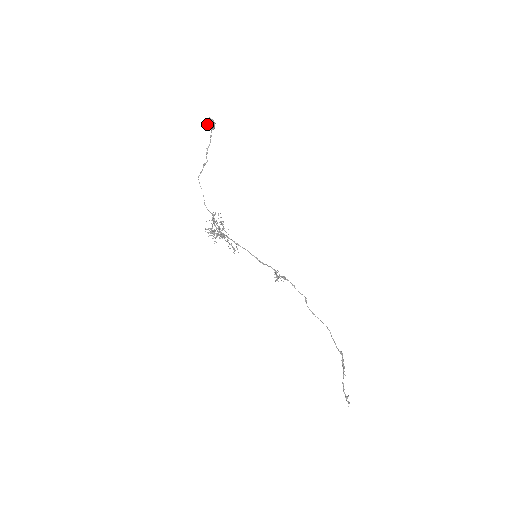
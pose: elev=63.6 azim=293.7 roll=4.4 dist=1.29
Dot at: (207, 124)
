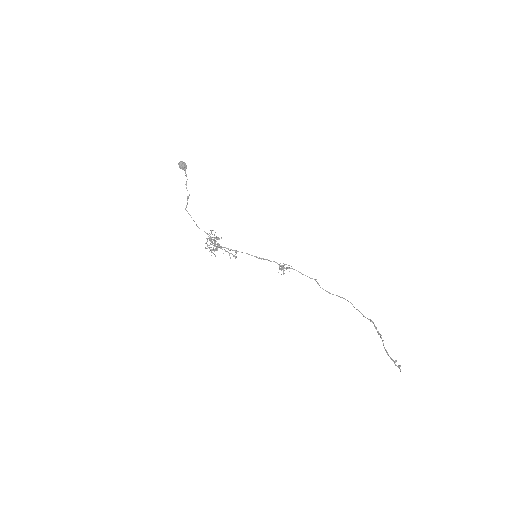
Dot at: (180, 167)
